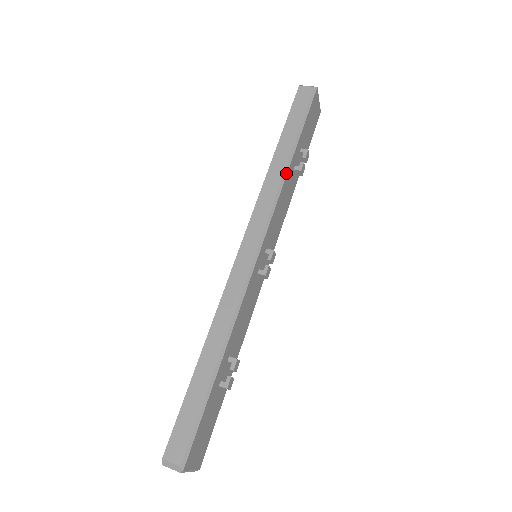
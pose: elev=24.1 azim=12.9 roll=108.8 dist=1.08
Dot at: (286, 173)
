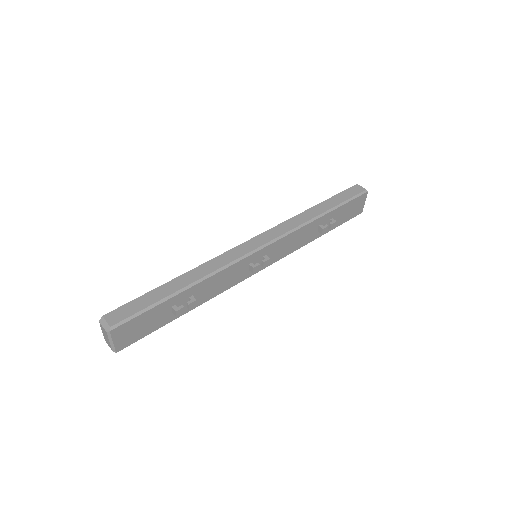
Dot at: (312, 221)
